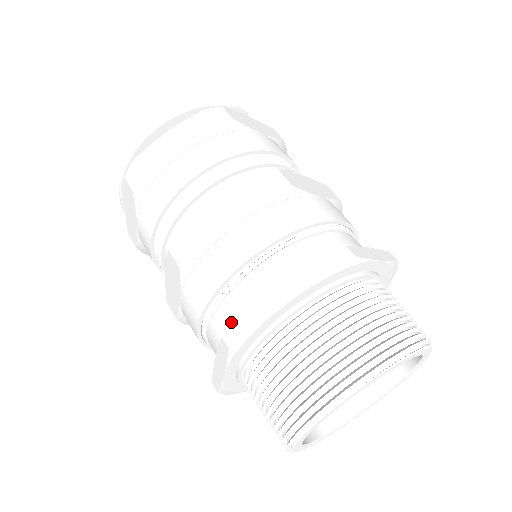
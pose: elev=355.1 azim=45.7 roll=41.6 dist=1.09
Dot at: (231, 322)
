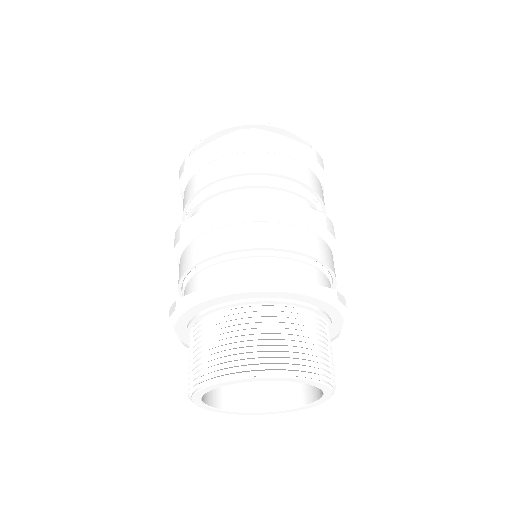
Dot at: occluded
